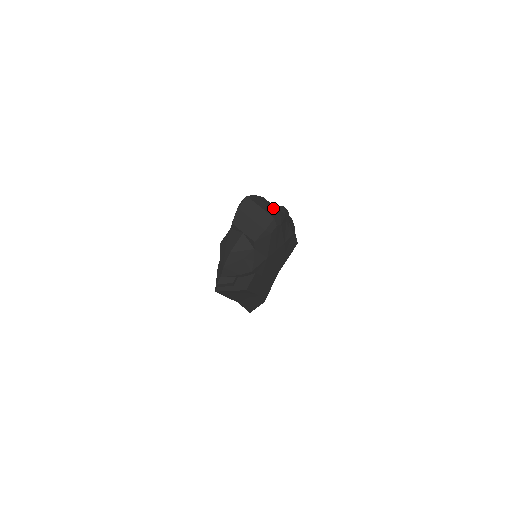
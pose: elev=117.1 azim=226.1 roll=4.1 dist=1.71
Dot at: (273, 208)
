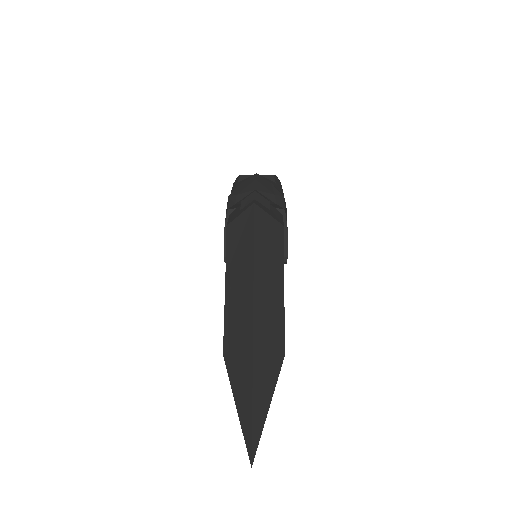
Dot at: occluded
